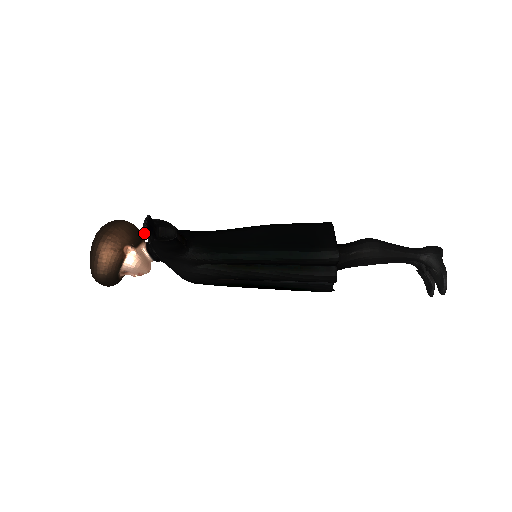
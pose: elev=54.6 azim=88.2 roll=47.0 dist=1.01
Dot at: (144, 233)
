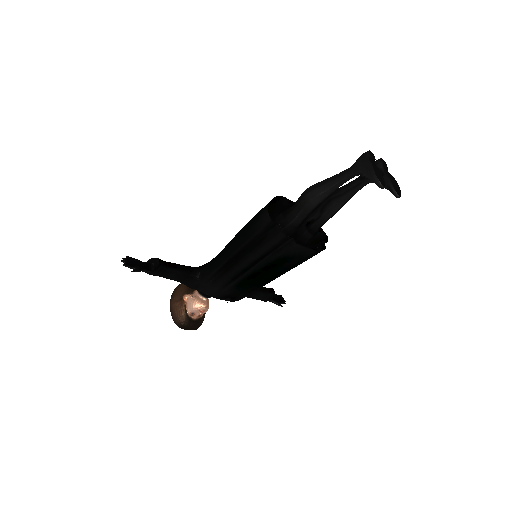
Dot at: occluded
